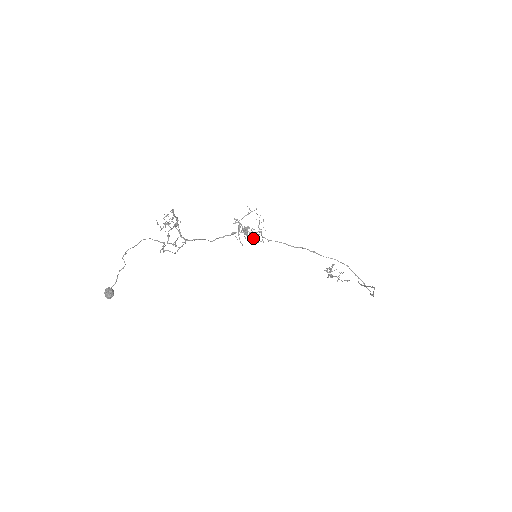
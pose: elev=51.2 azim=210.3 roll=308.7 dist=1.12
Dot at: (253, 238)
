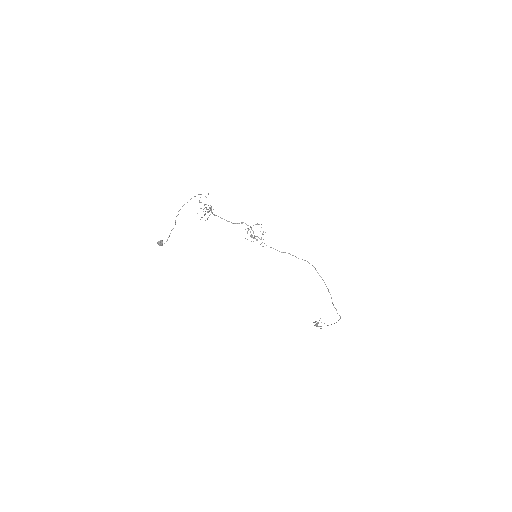
Dot at: (255, 236)
